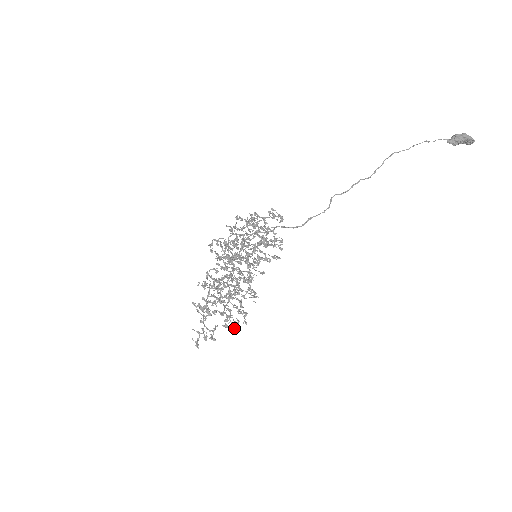
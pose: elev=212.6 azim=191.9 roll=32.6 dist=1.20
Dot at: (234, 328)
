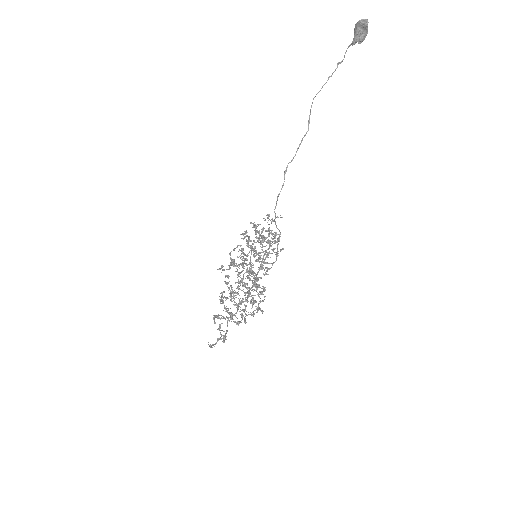
Dot at: occluded
